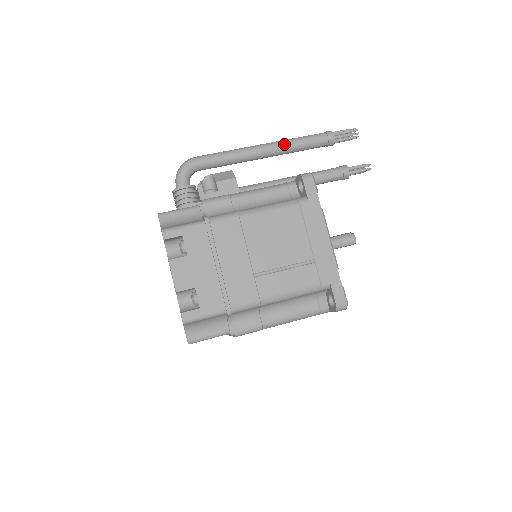
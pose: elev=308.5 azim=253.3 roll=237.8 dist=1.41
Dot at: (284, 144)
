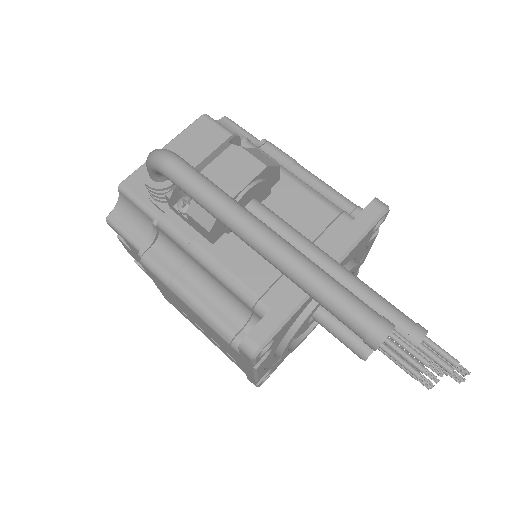
Dot at: (287, 276)
